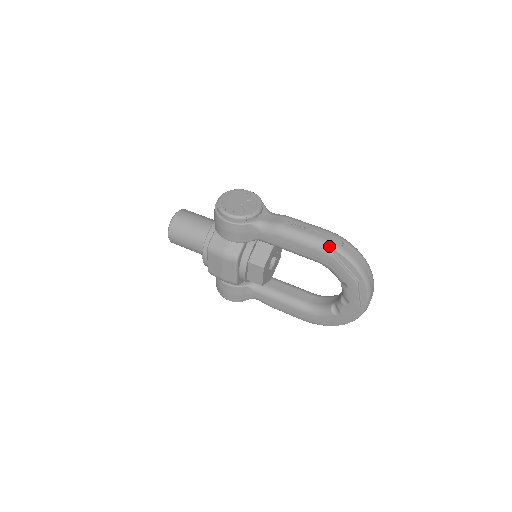
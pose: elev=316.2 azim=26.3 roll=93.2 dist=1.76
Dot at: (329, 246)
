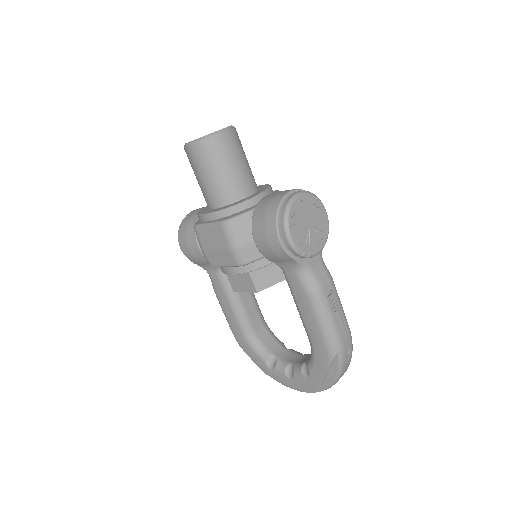
Dot at: (338, 351)
